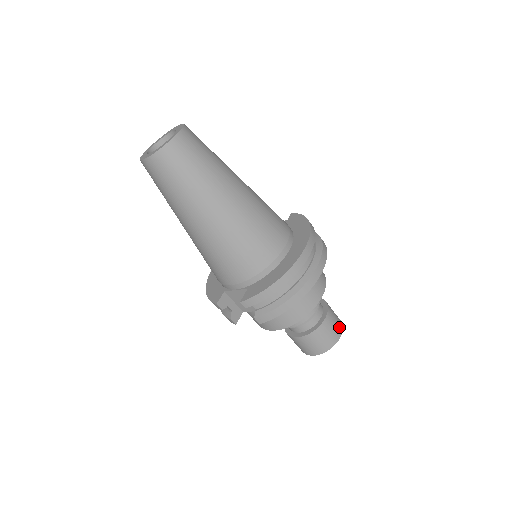
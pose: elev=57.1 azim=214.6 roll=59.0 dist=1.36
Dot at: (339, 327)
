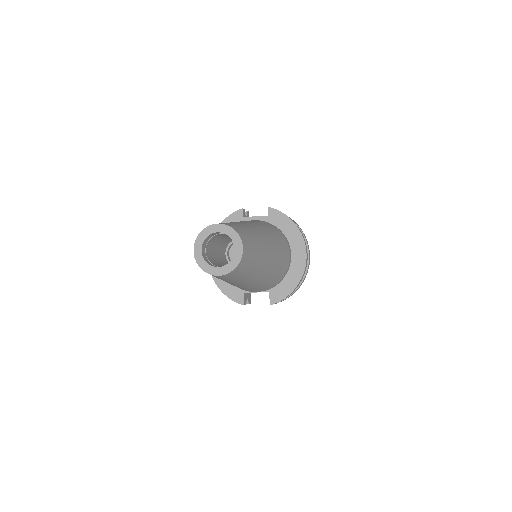
Dot at: occluded
